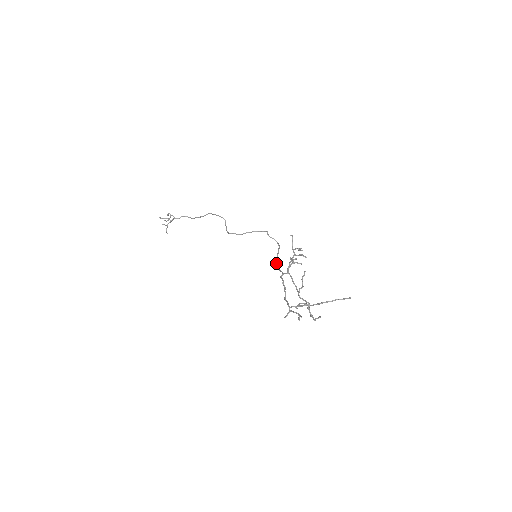
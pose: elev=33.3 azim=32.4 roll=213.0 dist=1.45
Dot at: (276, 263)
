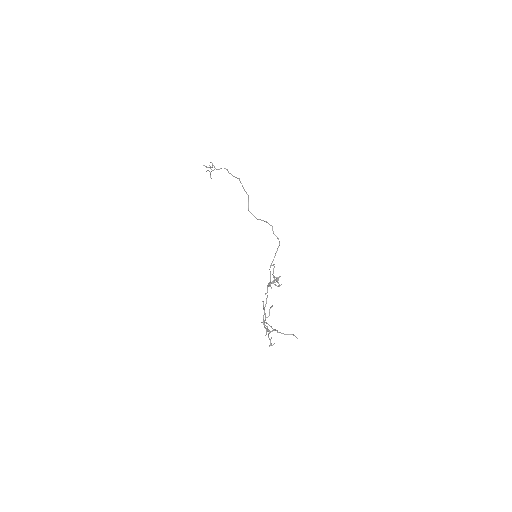
Dot at: occluded
